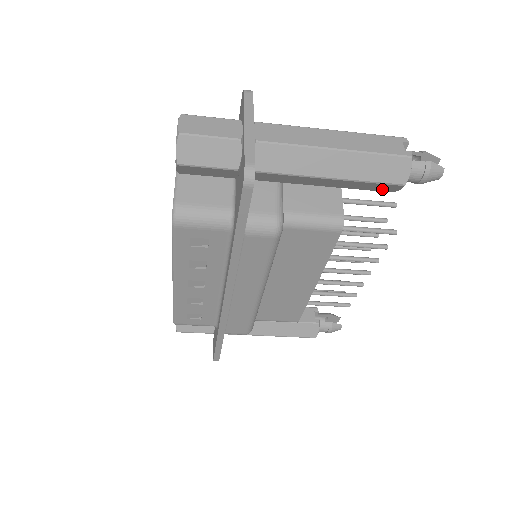
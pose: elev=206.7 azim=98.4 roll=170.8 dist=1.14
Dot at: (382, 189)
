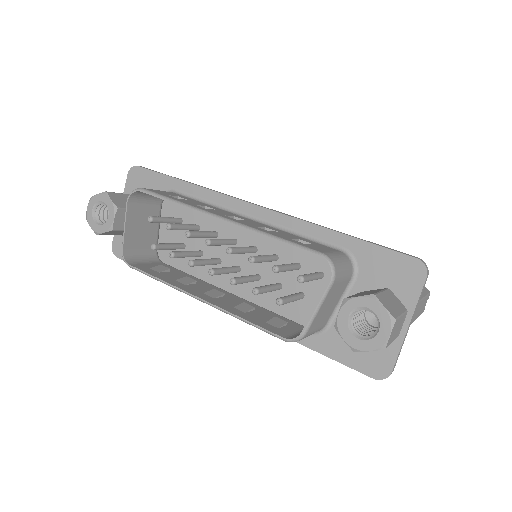
Dot at: occluded
